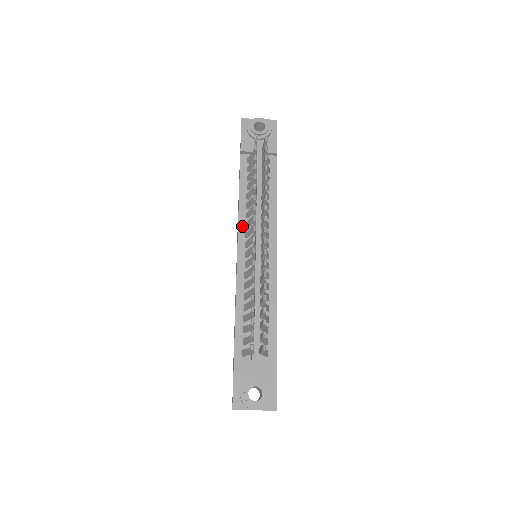
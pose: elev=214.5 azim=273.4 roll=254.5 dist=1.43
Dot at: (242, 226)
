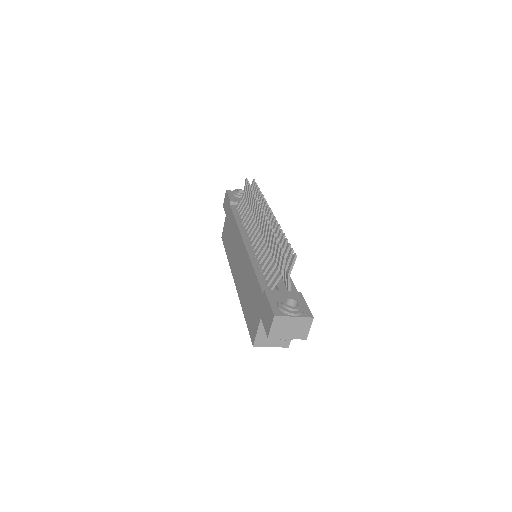
Dot at: (243, 232)
